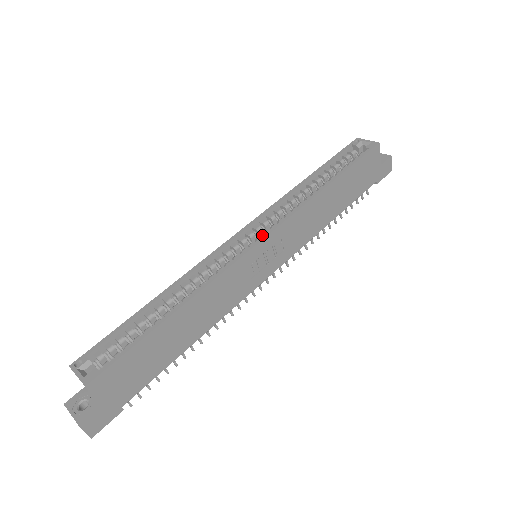
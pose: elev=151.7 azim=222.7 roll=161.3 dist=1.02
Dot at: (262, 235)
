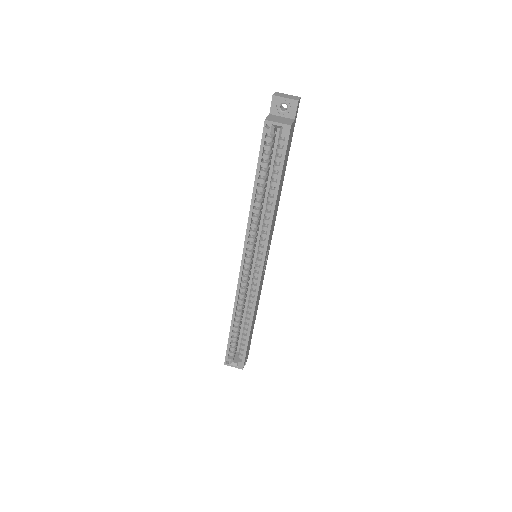
Dot at: (253, 250)
